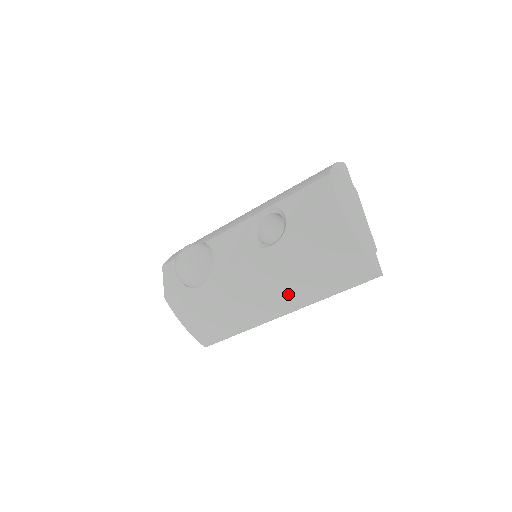
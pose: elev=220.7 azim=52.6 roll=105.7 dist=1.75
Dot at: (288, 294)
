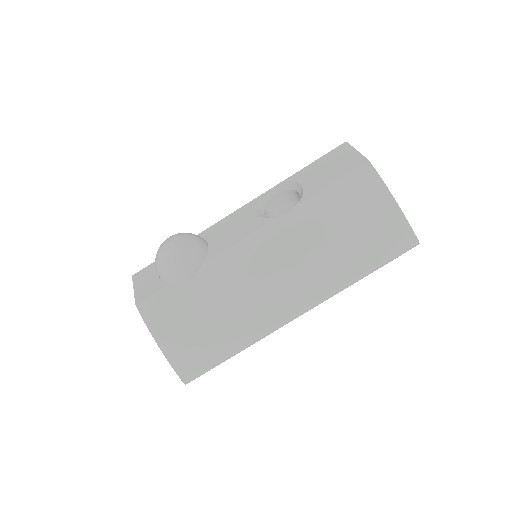
Dot at: (307, 277)
